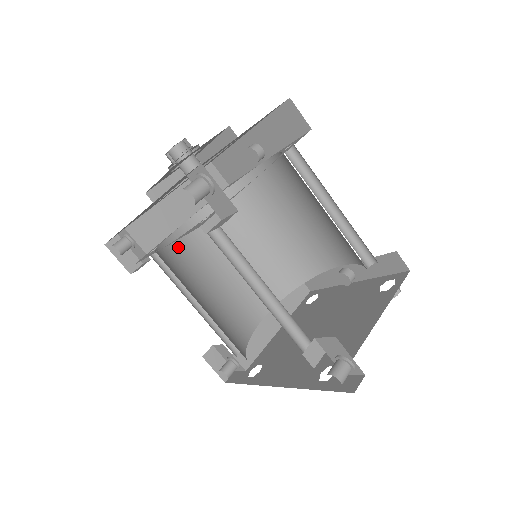
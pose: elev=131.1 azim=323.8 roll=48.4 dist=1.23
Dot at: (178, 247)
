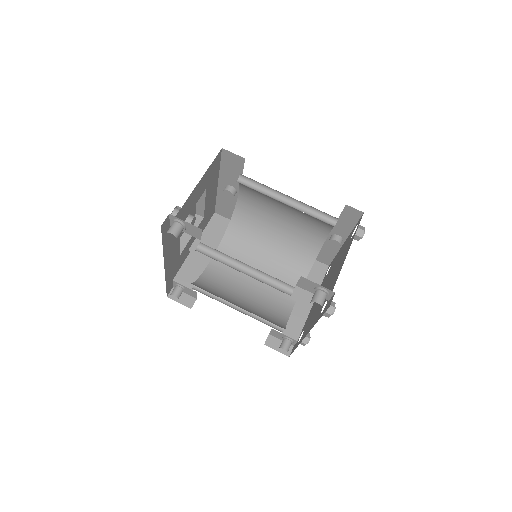
Dot at: (212, 277)
